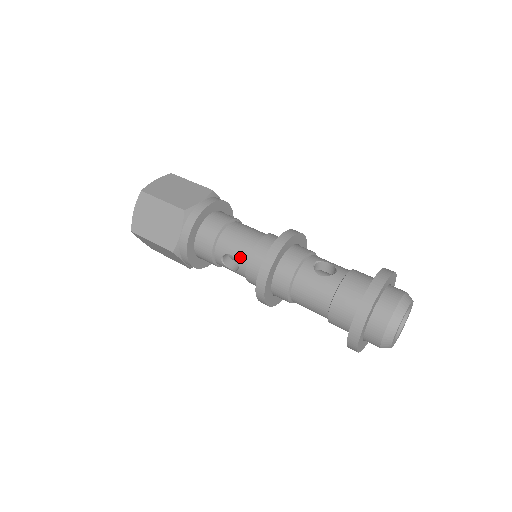
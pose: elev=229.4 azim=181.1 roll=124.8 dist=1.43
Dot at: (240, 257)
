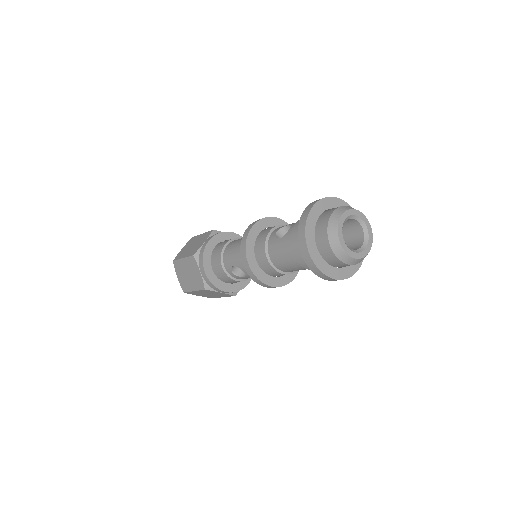
Dot at: (238, 263)
